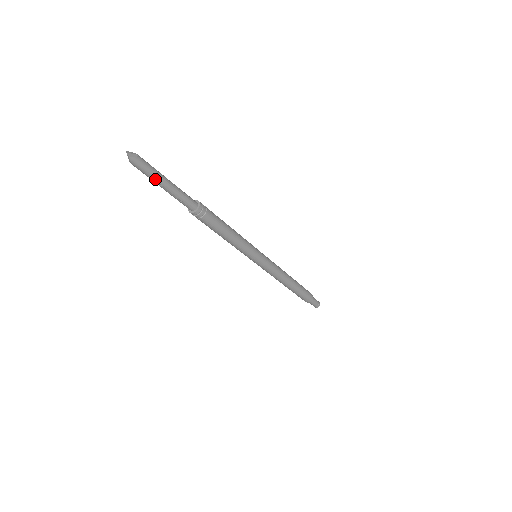
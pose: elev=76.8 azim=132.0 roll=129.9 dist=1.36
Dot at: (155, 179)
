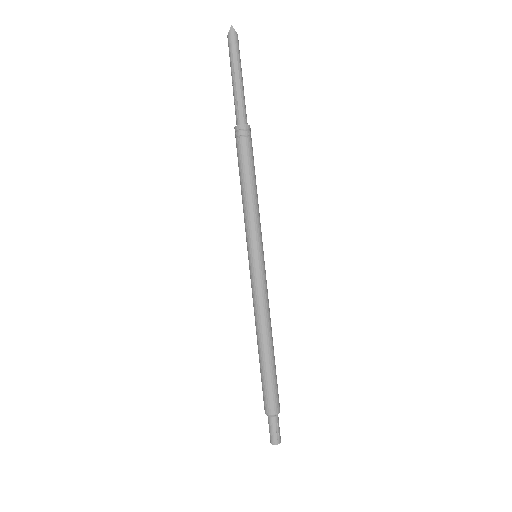
Dot at: (234, 63)
